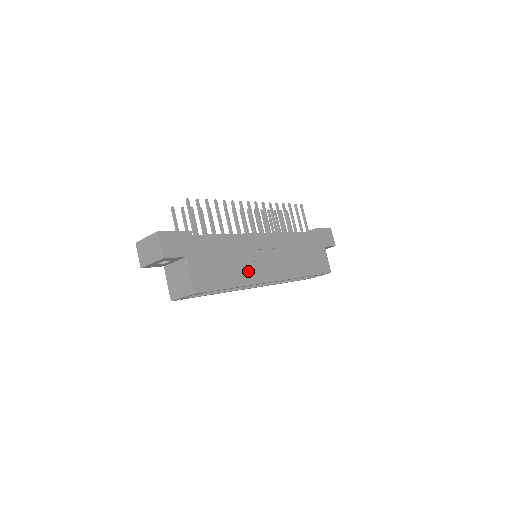
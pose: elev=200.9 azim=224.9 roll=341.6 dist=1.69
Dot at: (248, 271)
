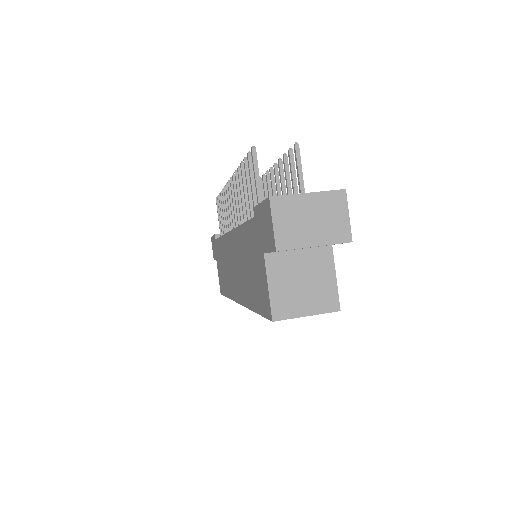
Dot at: occluded
